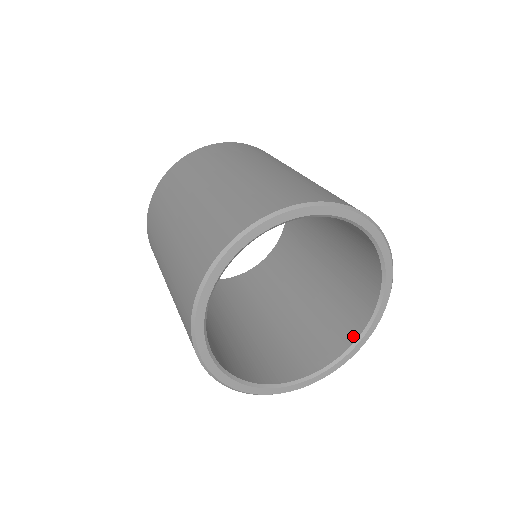
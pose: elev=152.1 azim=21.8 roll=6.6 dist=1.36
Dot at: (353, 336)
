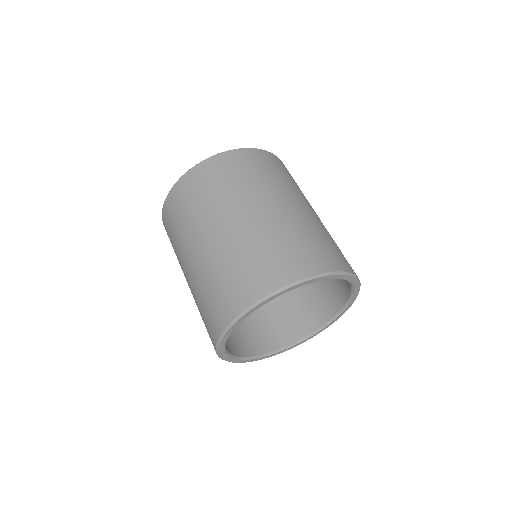
Dot at: (347, 295)
